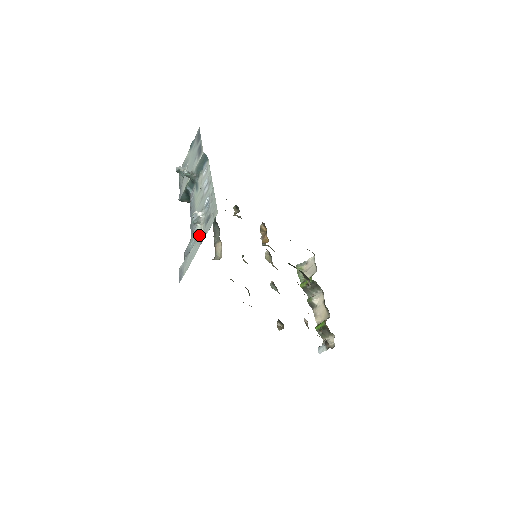
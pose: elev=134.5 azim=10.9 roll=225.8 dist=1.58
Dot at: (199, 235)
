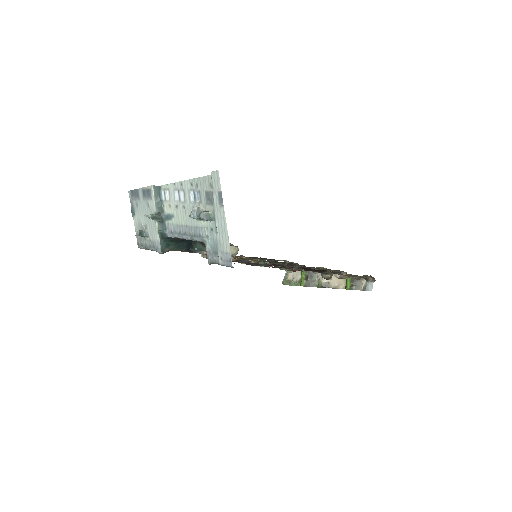
Dot at: (214, 207)
